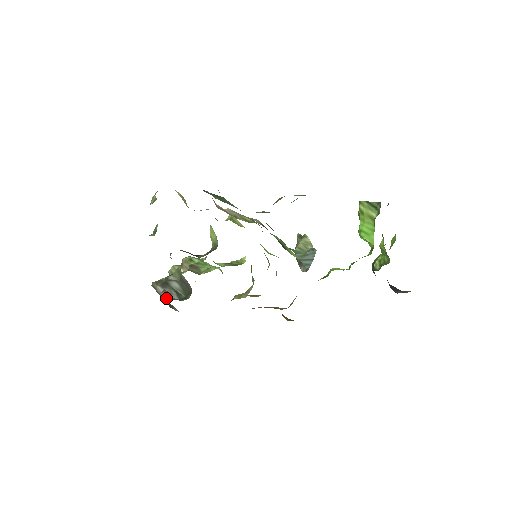
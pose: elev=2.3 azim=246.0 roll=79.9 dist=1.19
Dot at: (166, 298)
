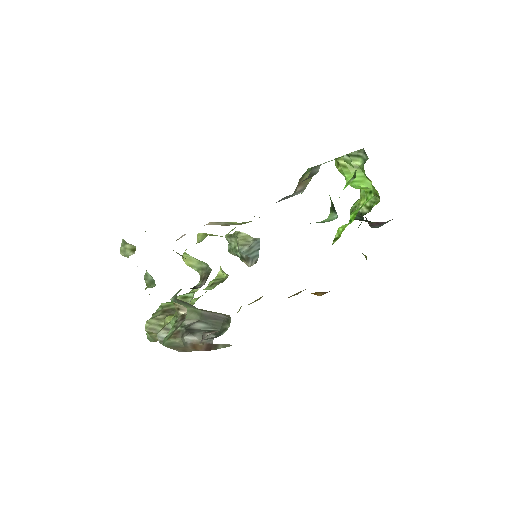
Dot at: (205, 342)
